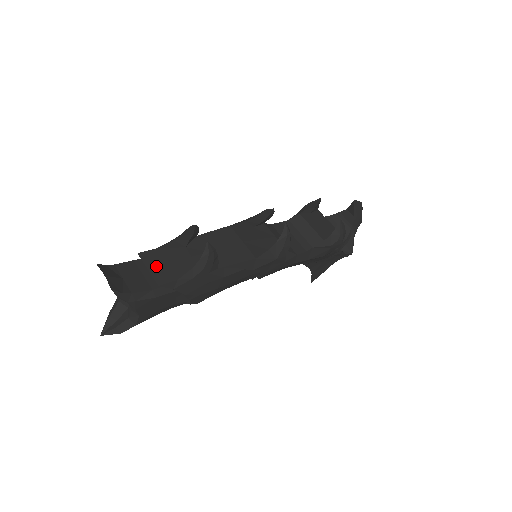
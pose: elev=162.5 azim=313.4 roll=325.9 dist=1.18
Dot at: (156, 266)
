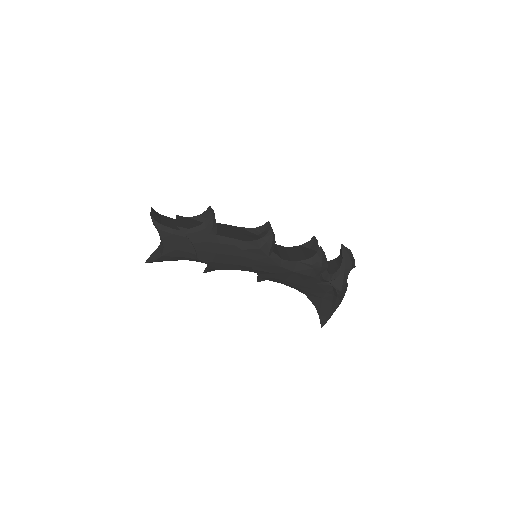
Dot at: (182, 221)
